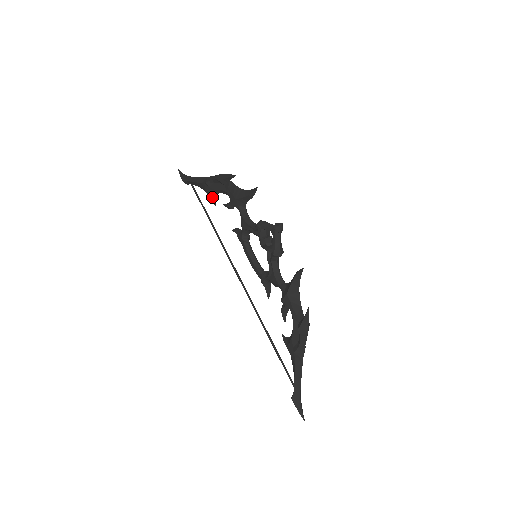
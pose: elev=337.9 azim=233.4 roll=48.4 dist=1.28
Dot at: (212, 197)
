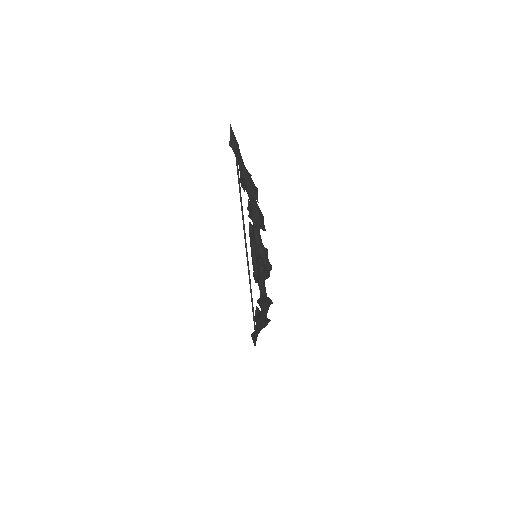
Dot at: (243, 186)
